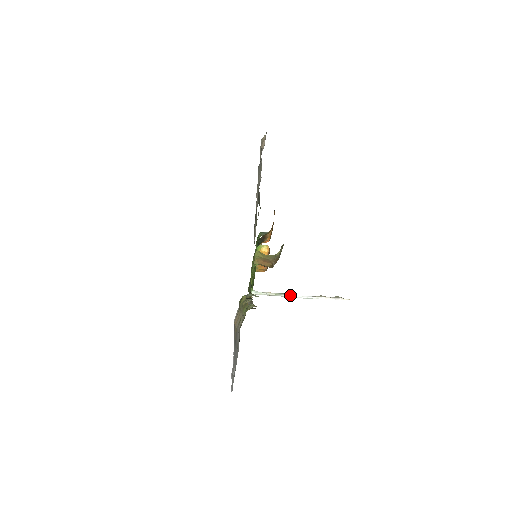
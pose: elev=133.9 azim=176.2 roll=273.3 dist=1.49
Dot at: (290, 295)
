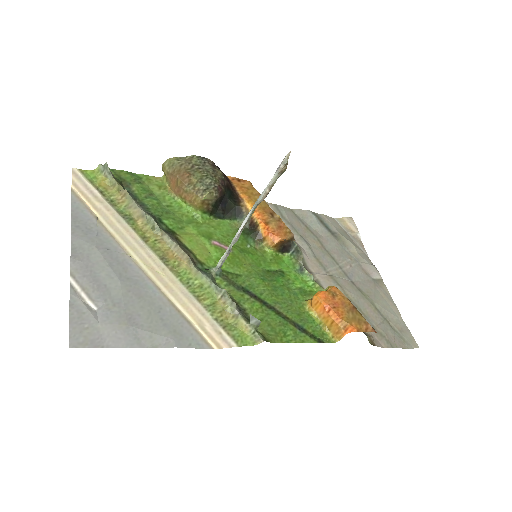
Dot at: (240, 229)
